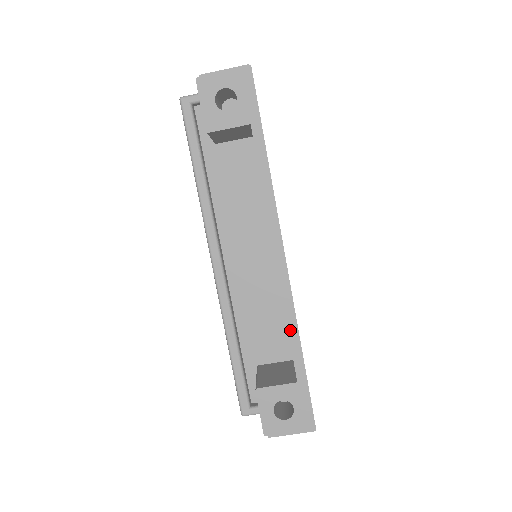
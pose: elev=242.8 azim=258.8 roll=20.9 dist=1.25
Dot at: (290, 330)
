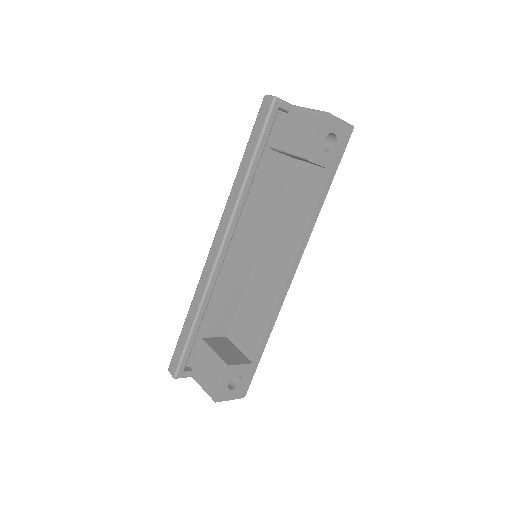
Dot at: (269, 326)
